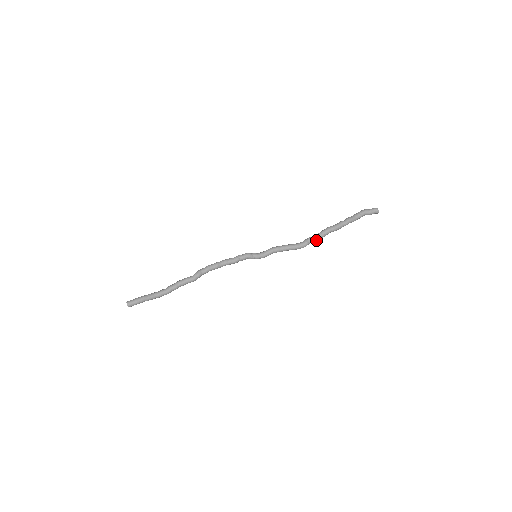
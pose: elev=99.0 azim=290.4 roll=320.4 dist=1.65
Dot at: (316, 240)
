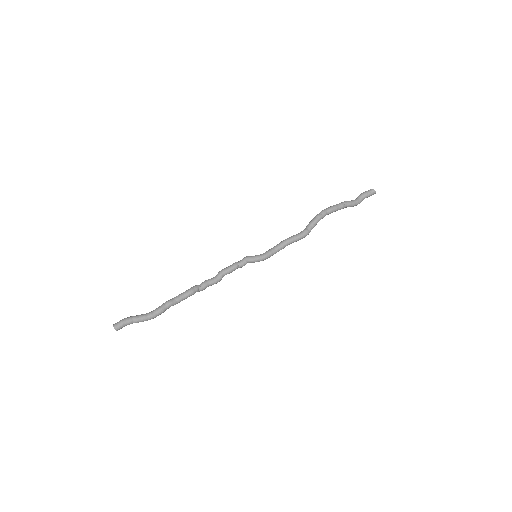
Dot at: (314, 221)
